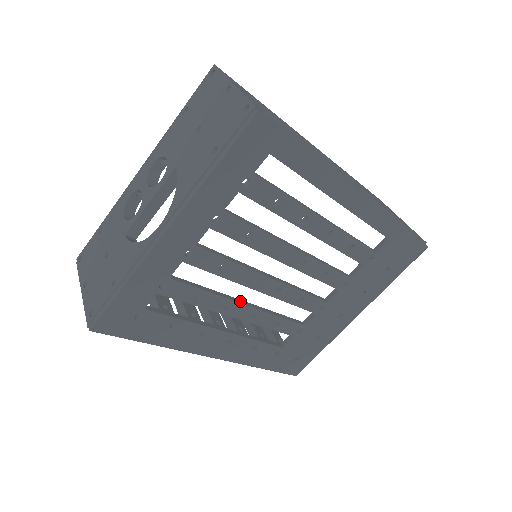
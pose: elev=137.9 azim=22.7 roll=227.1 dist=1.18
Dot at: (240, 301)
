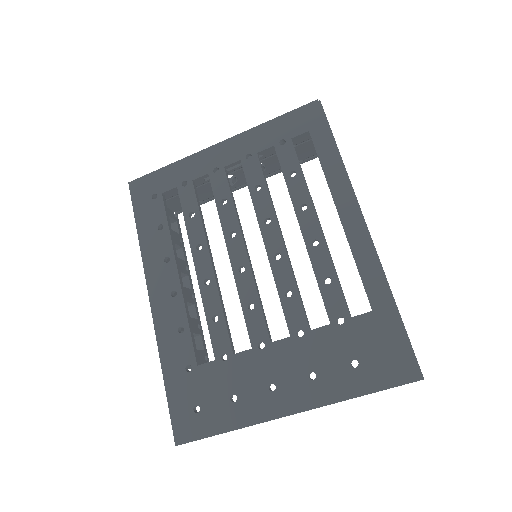
Dot at: (211, 255)
